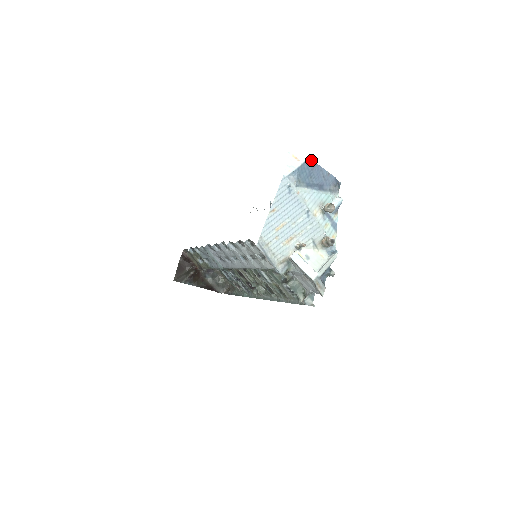
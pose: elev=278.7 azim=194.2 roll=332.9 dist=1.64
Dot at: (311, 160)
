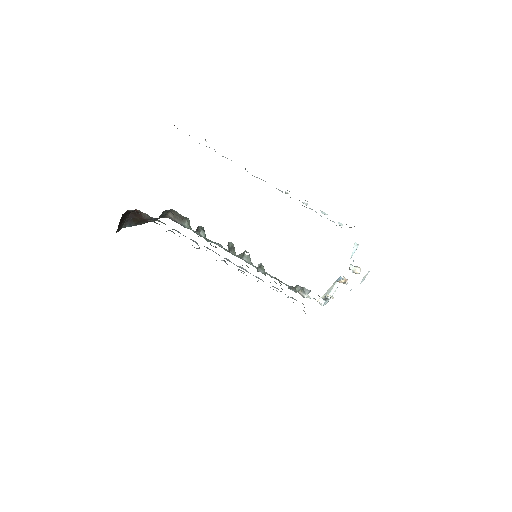
Dot at: occluded
